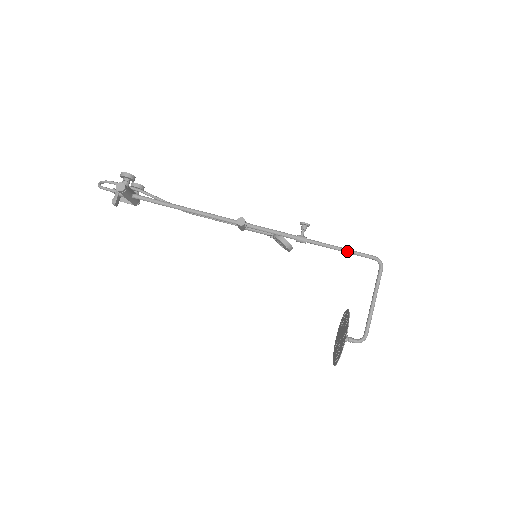
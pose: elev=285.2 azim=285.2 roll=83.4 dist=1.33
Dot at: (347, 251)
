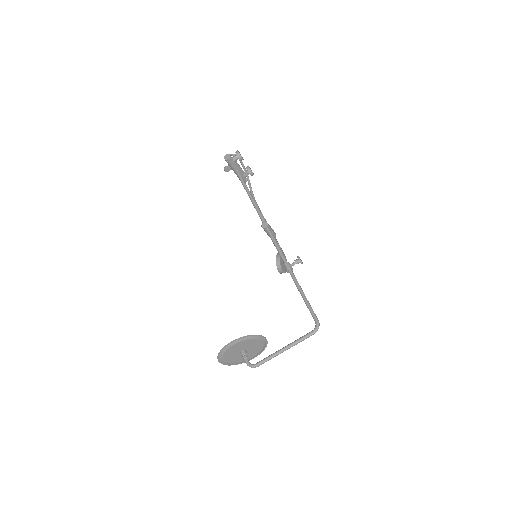
Dot at: (304, 299)
